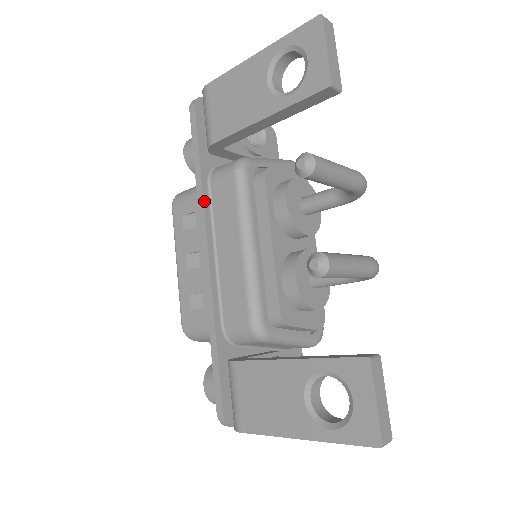
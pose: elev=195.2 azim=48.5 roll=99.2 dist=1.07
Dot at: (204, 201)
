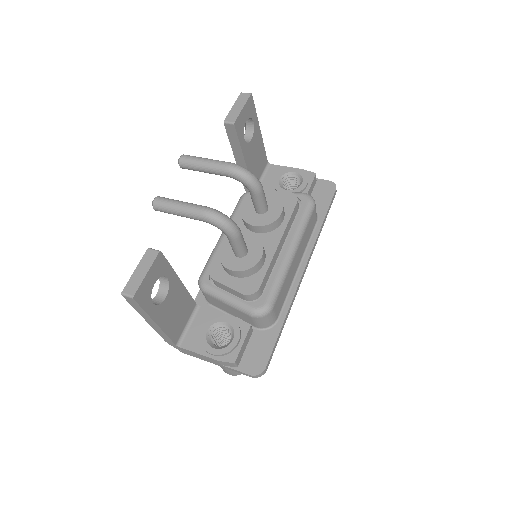
Dot at: occluded
